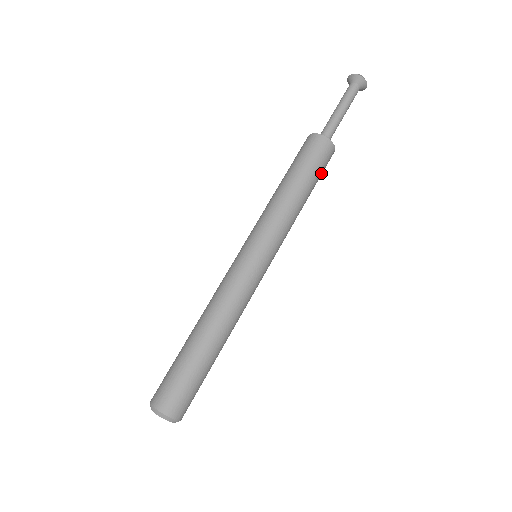
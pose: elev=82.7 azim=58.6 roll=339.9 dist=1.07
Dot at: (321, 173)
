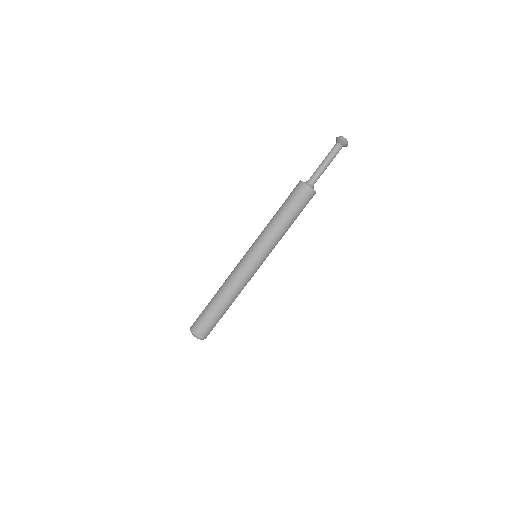
Dot at: occluded
